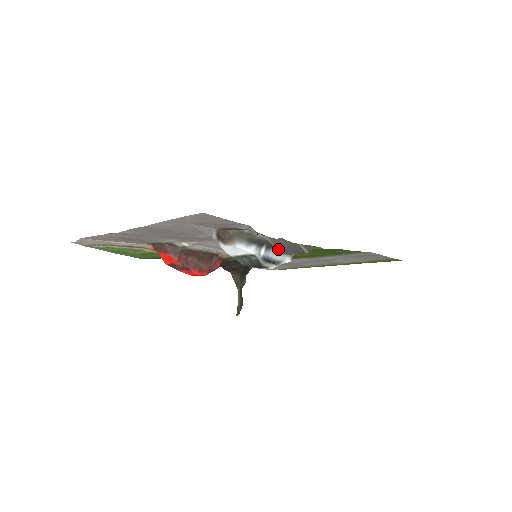
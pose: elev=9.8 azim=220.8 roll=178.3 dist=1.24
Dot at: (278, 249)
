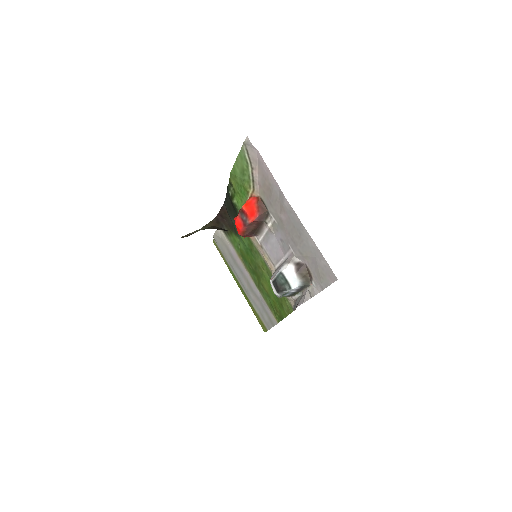
Dot at: occluded
